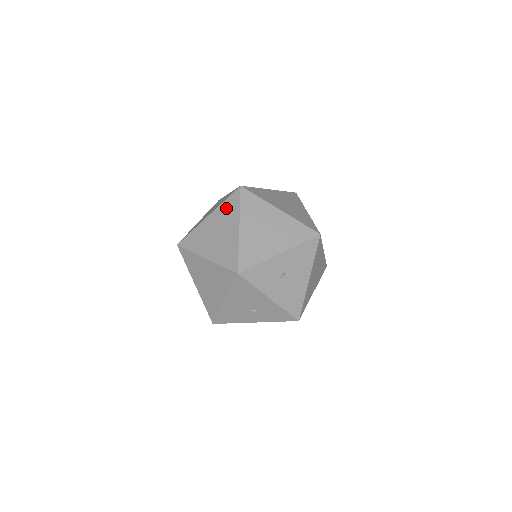
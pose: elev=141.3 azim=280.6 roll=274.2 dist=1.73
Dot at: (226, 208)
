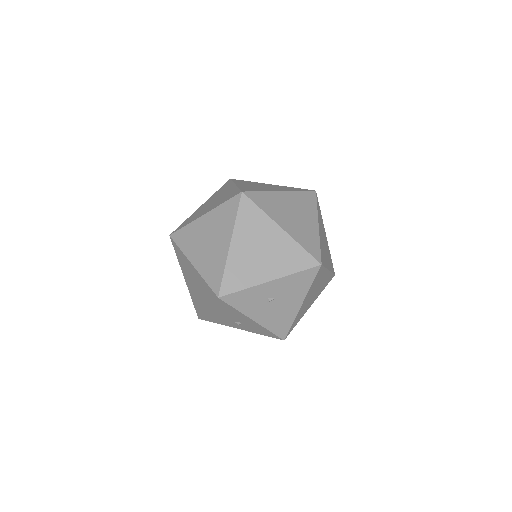
Dot at: (222, 213)
